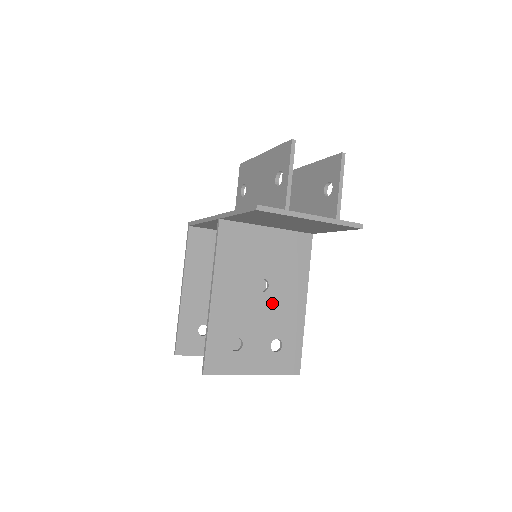
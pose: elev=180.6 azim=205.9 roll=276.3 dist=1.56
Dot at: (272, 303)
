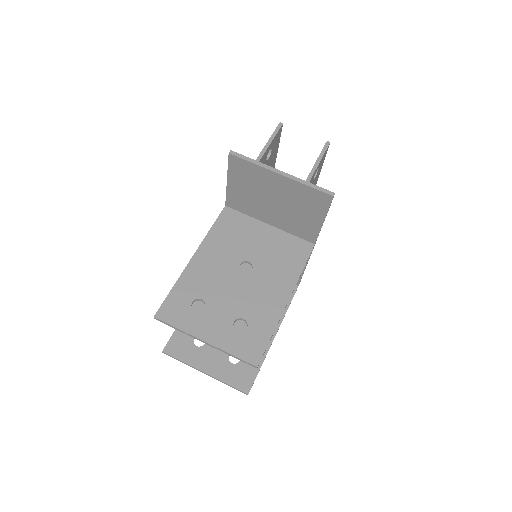
Dot at: (250, 285)
